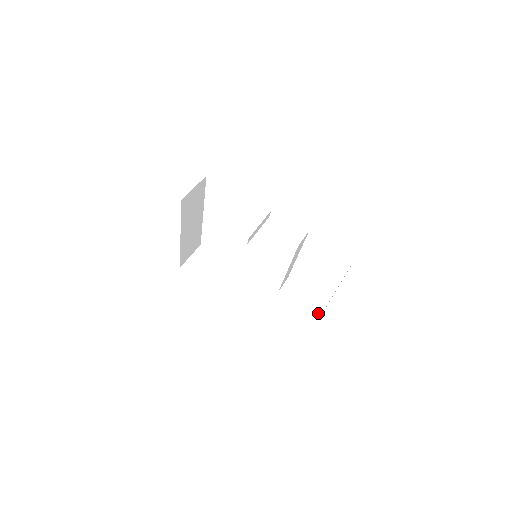
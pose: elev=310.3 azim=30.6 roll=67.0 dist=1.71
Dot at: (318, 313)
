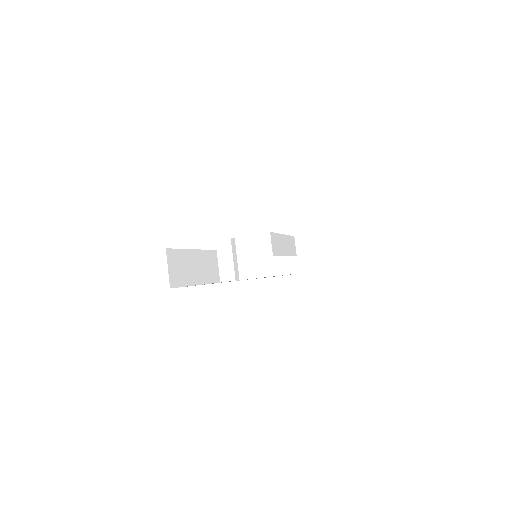
Dot at: (339, 243)
